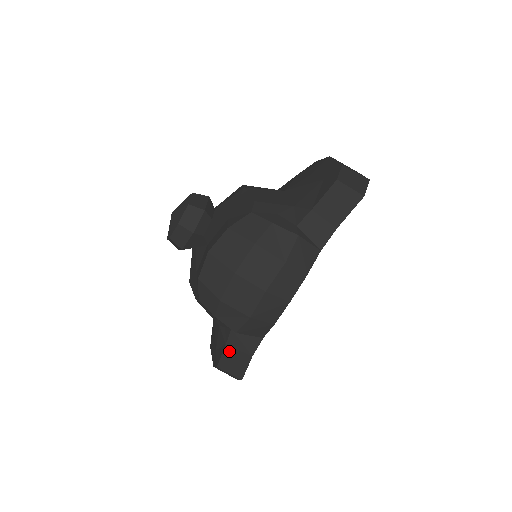
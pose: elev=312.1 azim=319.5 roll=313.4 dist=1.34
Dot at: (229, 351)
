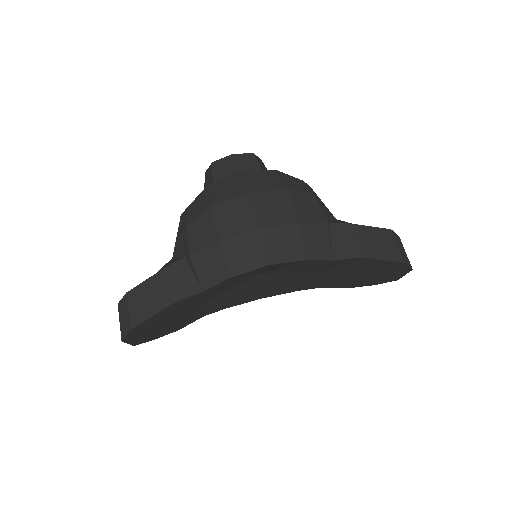
Dot at: (158, 280)
